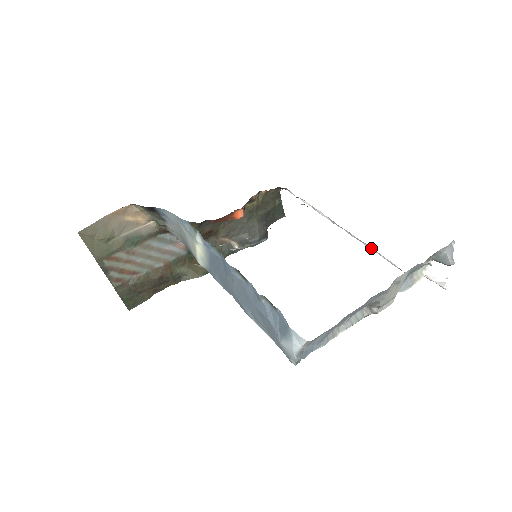
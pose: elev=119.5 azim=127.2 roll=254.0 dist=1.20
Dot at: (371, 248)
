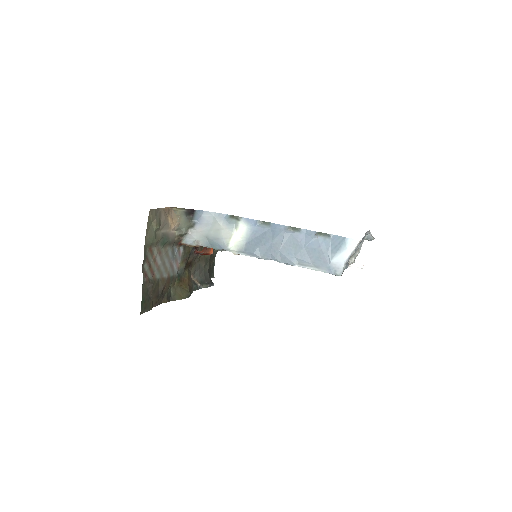
Dot at: occluded
